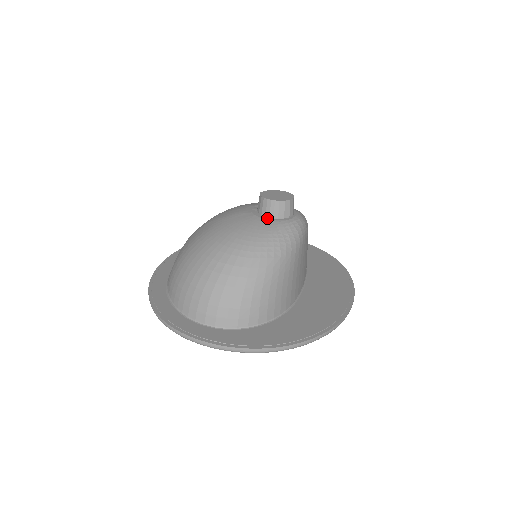
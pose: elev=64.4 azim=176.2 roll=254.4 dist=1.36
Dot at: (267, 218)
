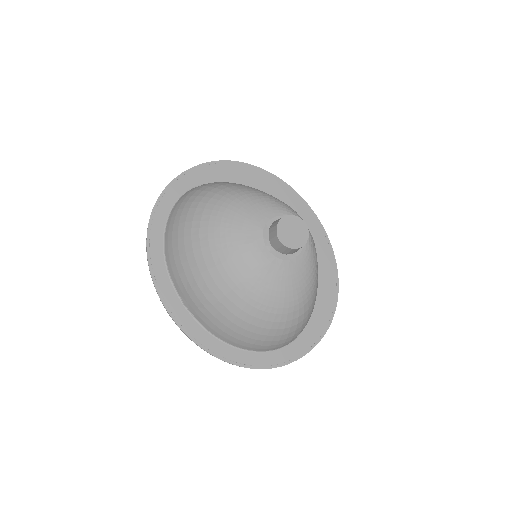
Dot at: (295, 256)
